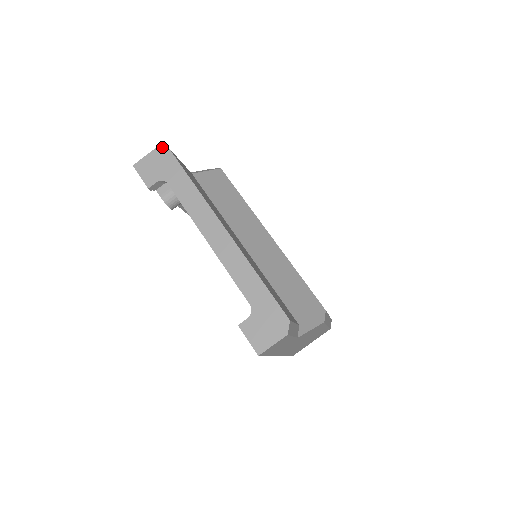
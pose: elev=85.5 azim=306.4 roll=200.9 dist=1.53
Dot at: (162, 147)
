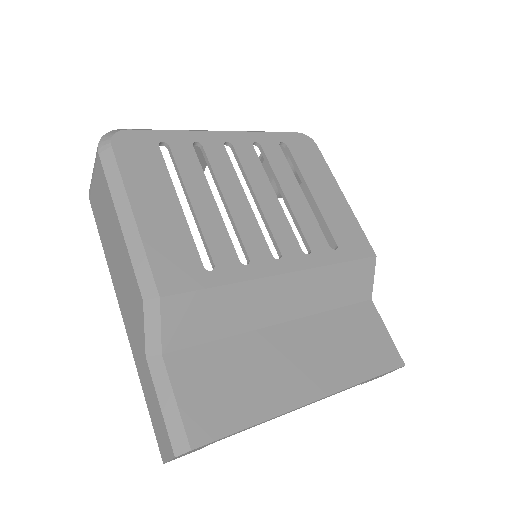
Dot at: occluded
